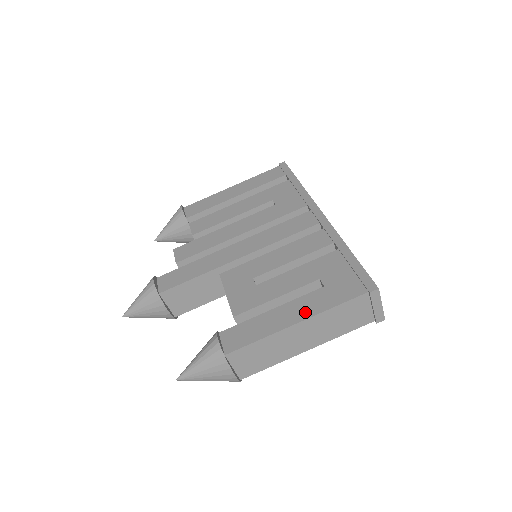
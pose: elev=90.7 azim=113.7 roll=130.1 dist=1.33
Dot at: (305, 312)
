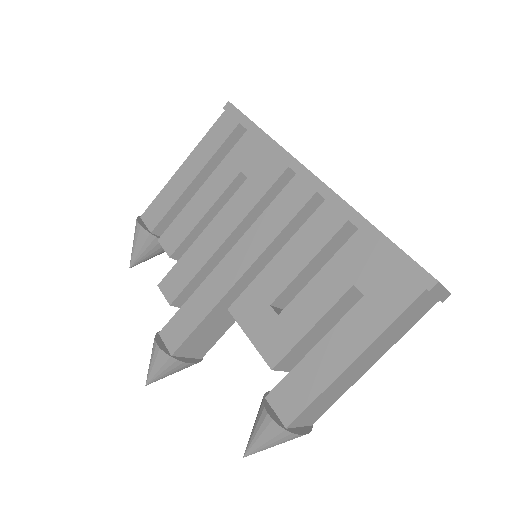
Dot at: (356, 342)
